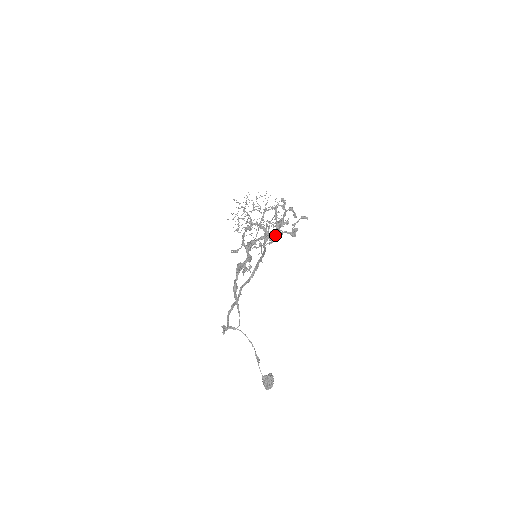
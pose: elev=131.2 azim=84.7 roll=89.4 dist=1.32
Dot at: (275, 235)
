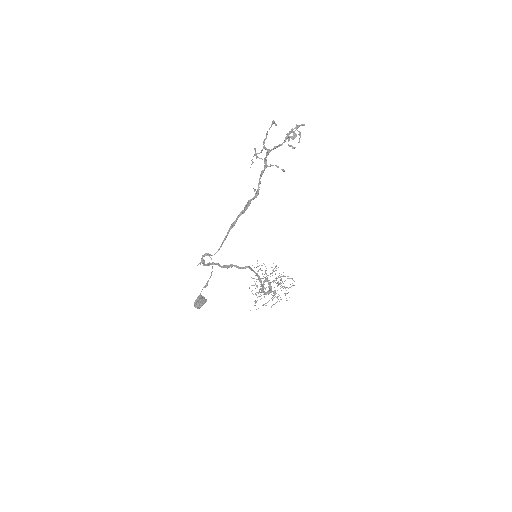
Dot at: (283, 142)
